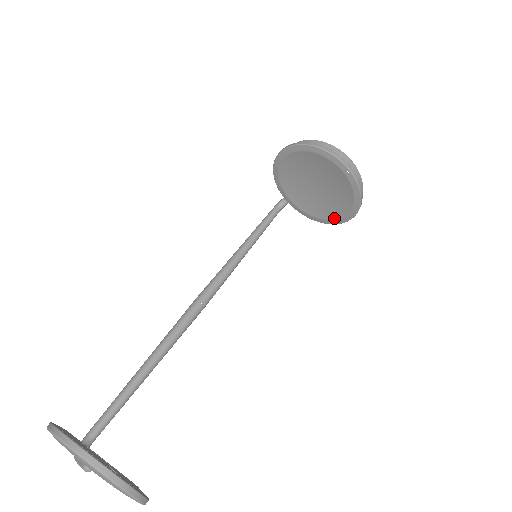
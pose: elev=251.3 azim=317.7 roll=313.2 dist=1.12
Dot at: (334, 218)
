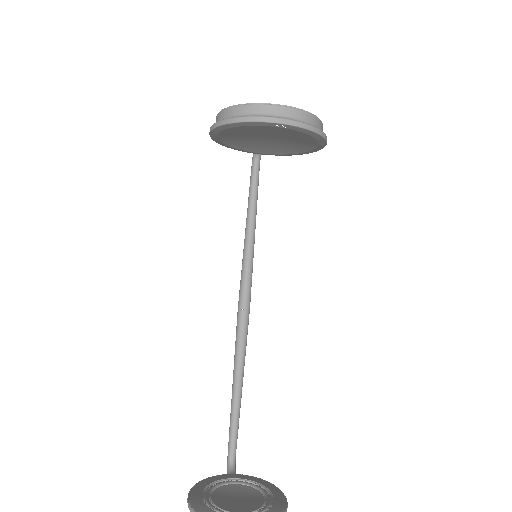
Dot at: (310, 150)
